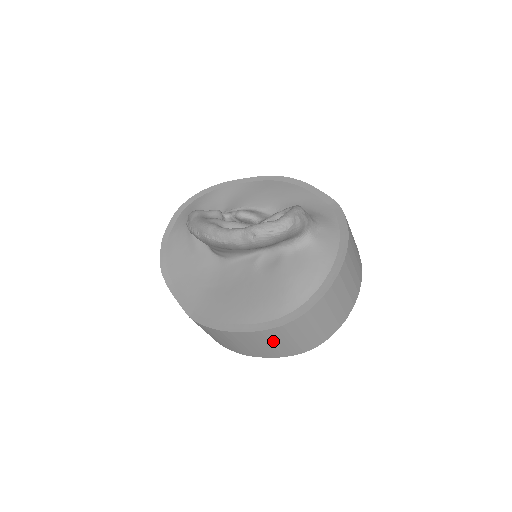
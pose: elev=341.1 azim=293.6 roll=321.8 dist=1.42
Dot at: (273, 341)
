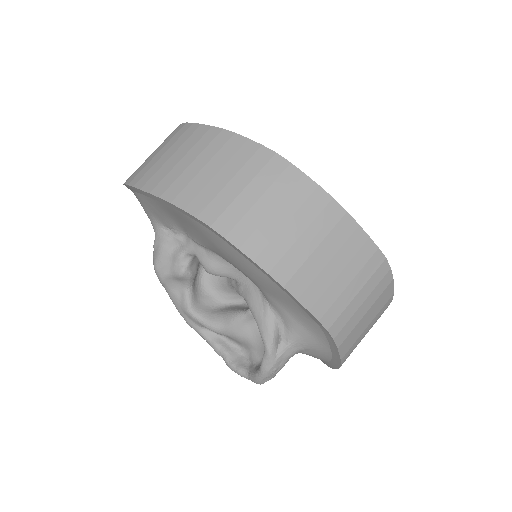
Dot at: occluded
